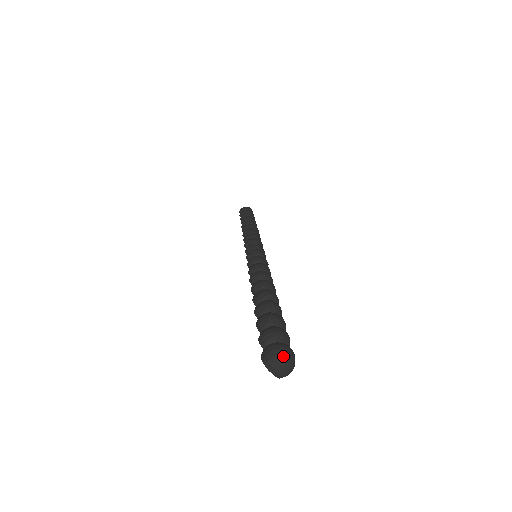
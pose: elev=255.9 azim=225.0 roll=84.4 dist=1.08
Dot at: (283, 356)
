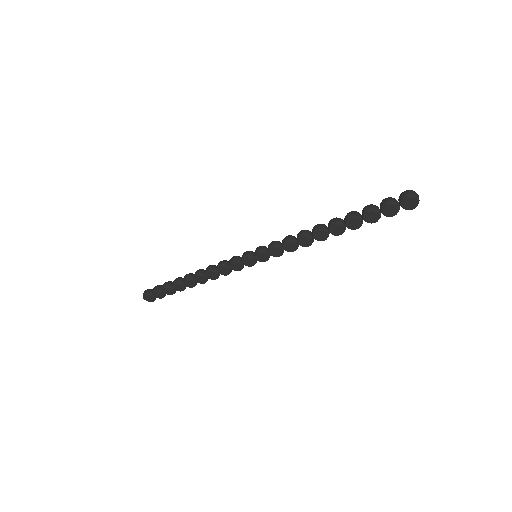
Dot at: (414, 191)
